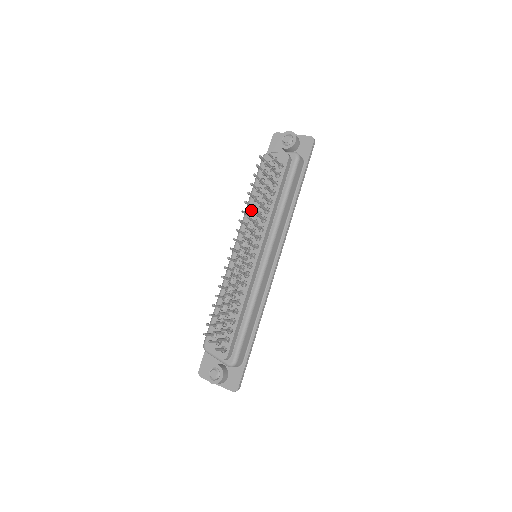
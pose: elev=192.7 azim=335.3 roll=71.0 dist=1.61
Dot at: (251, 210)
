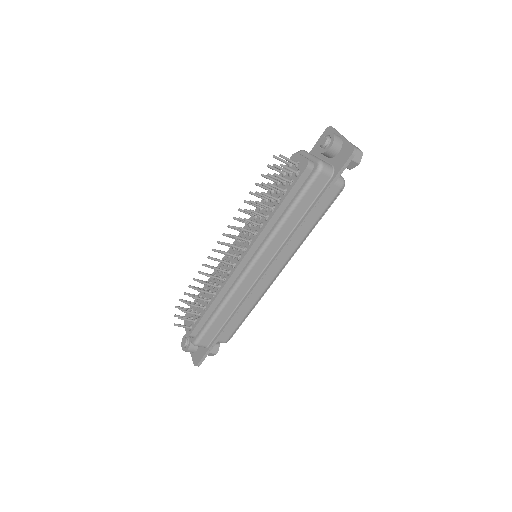
Dot at: (258, 209)
